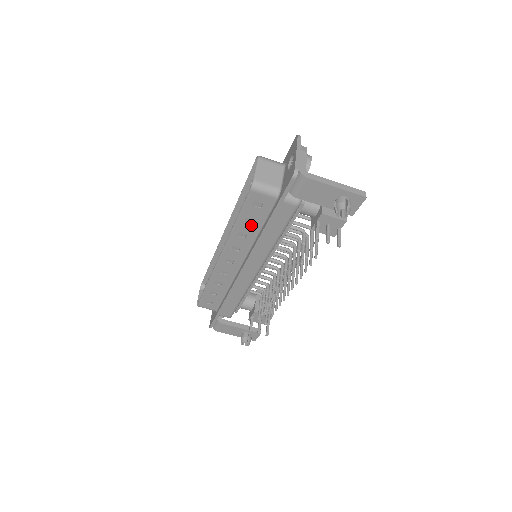
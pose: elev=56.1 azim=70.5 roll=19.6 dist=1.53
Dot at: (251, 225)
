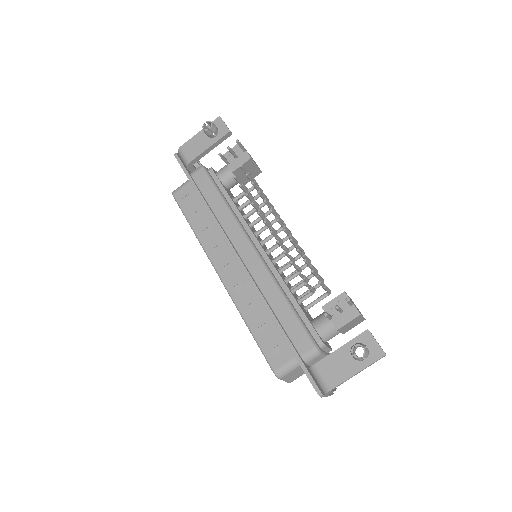
Dot at: (201, 217)
